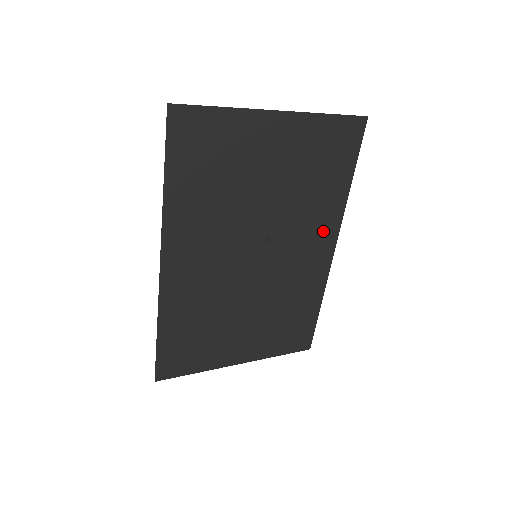
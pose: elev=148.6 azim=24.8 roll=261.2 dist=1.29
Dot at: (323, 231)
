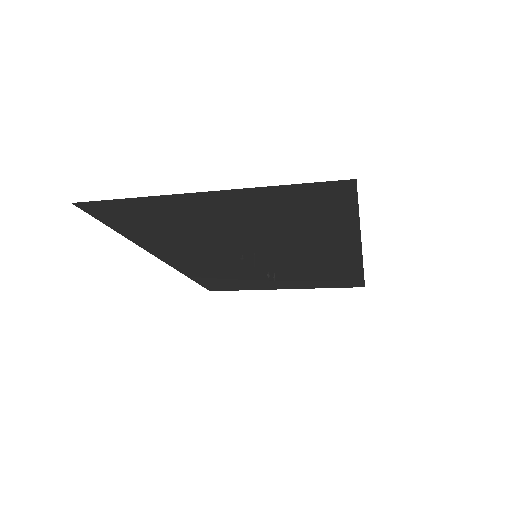
Dot at: (335, 244)
